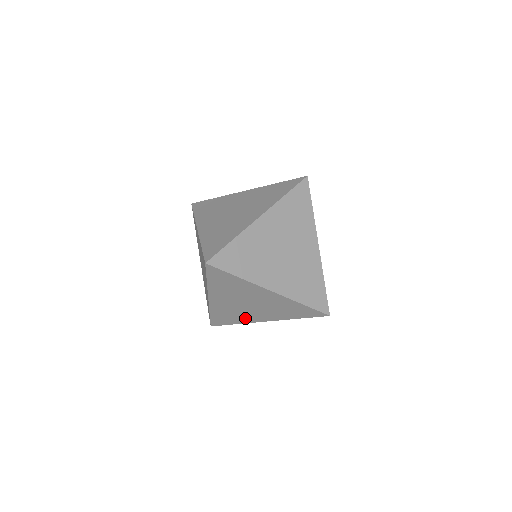
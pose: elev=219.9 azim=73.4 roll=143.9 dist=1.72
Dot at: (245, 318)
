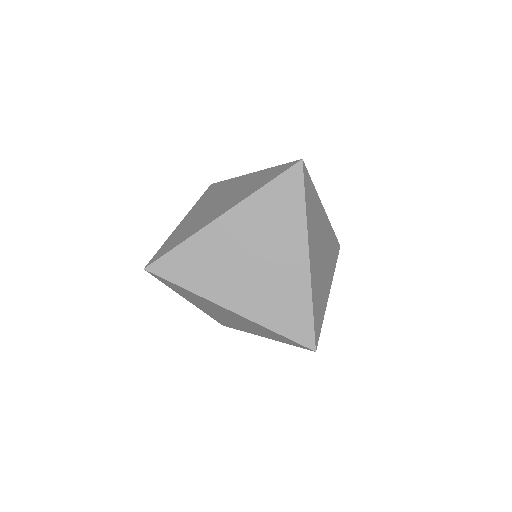
Dot at: (240, 327)
